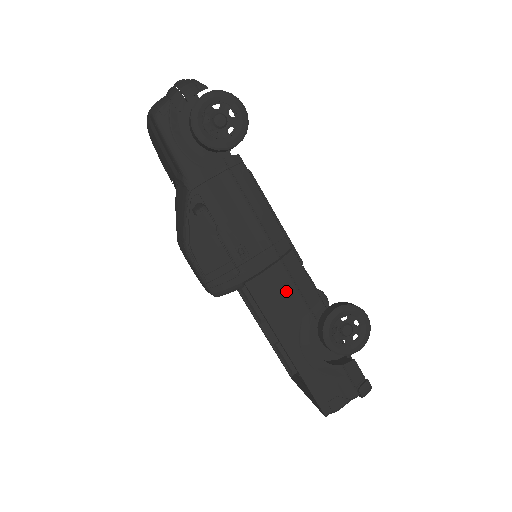
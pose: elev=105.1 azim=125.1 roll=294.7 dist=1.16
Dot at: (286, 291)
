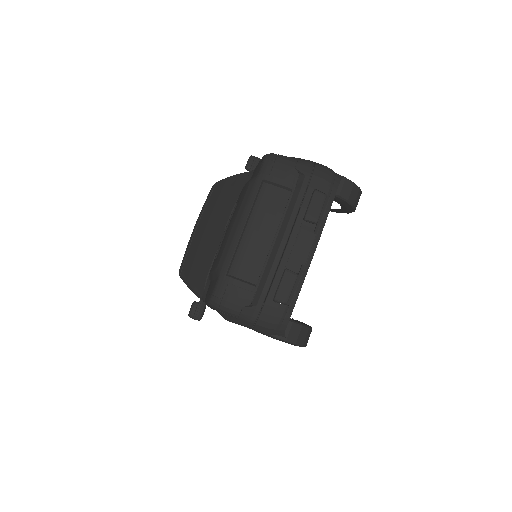
Dot at: occluded
